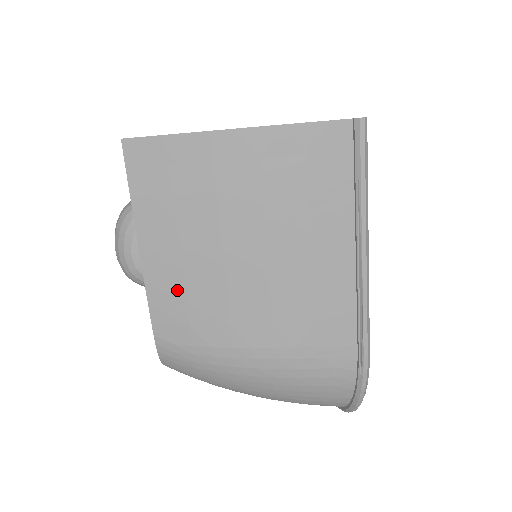
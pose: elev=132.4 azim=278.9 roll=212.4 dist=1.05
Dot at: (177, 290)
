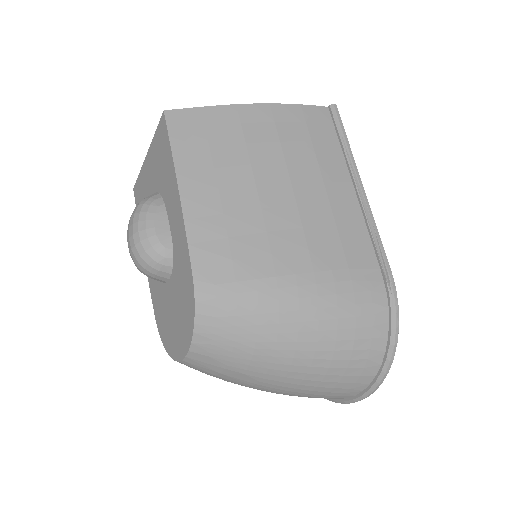
Dot at: (217, 225)
